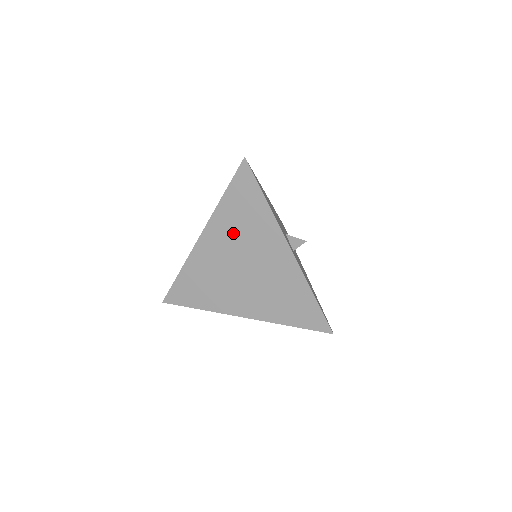
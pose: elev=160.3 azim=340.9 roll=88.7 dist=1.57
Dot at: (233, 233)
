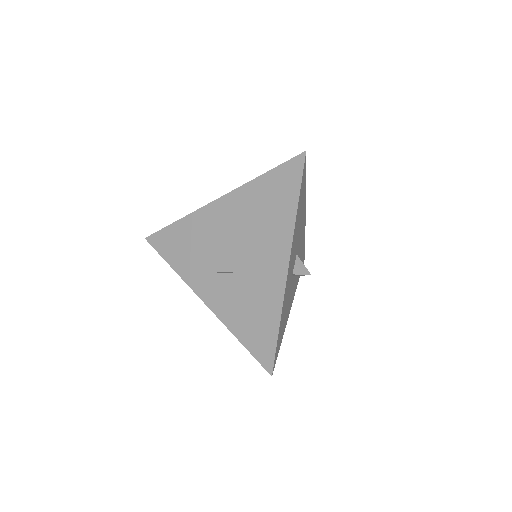
Dot at: (248, 216)
